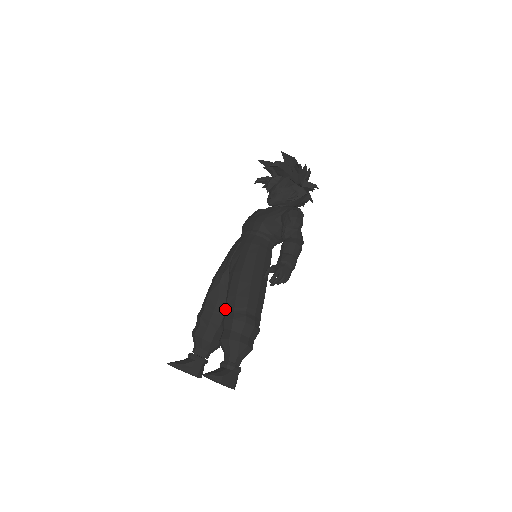
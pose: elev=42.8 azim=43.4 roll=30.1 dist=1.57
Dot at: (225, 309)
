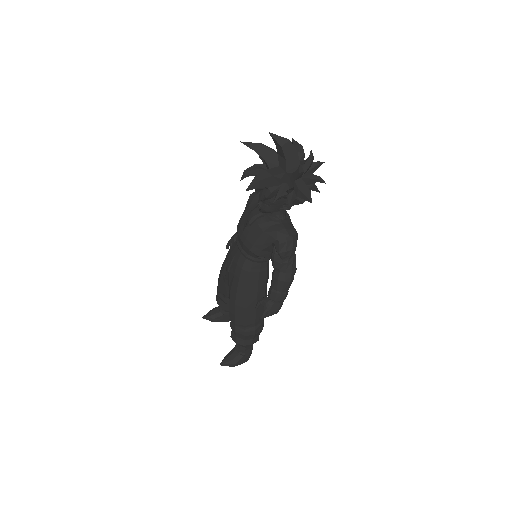
Dot at: occluded
